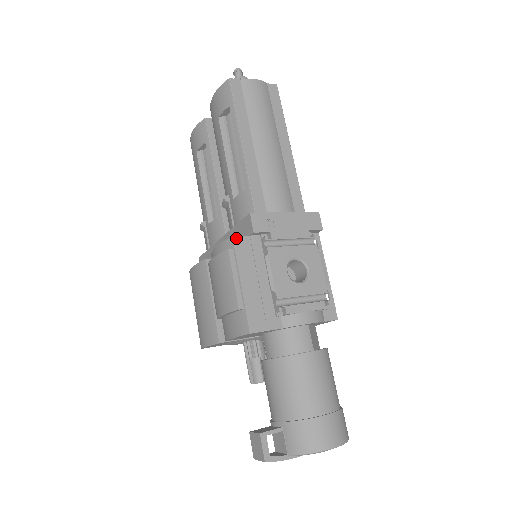
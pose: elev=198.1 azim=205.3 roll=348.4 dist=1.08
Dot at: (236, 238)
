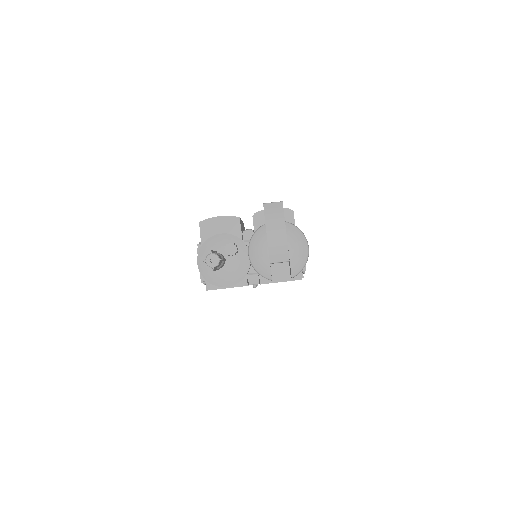
Dot at: occluded
